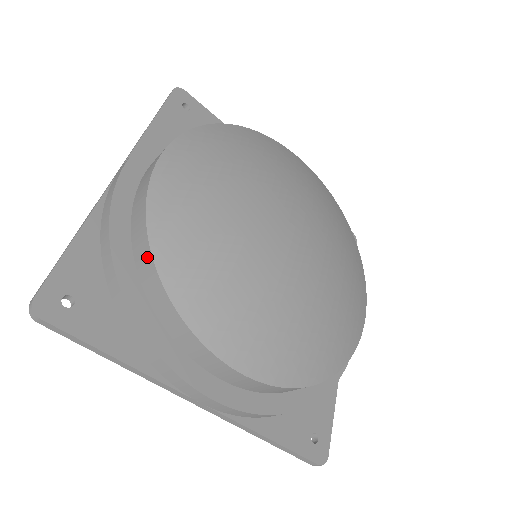
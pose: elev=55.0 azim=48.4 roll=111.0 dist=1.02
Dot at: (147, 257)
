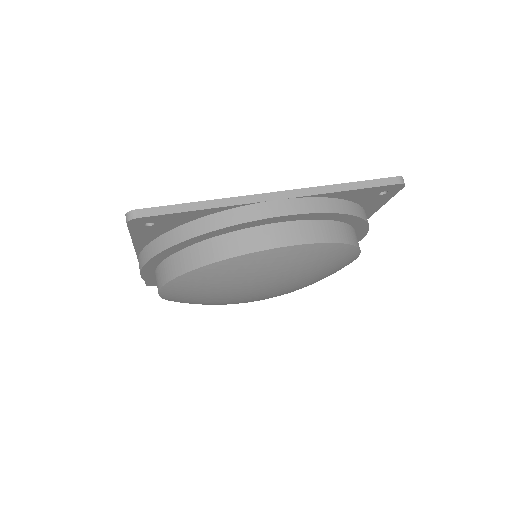
Dot at: (199, 261)
